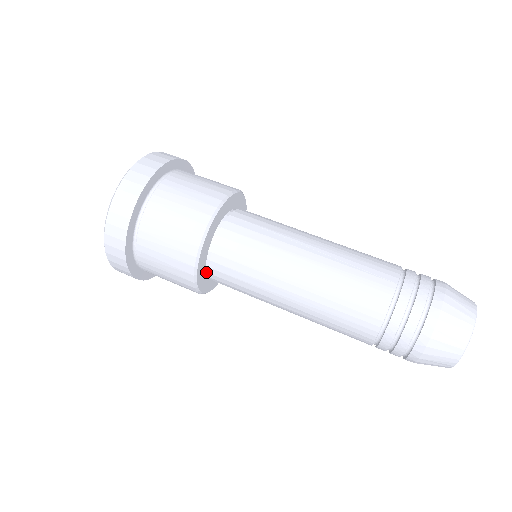
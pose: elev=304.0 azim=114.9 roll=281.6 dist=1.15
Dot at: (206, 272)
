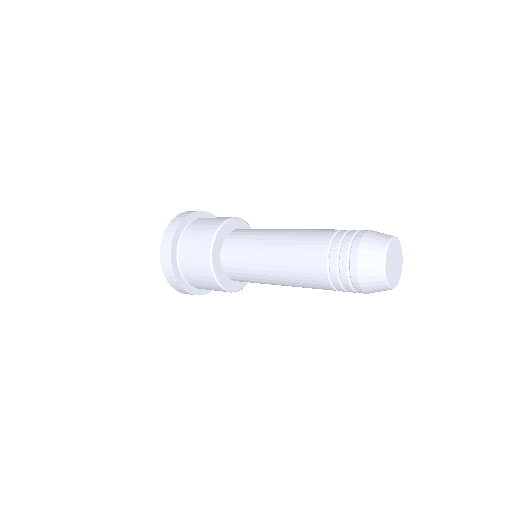
Dot at: (223, 242)
